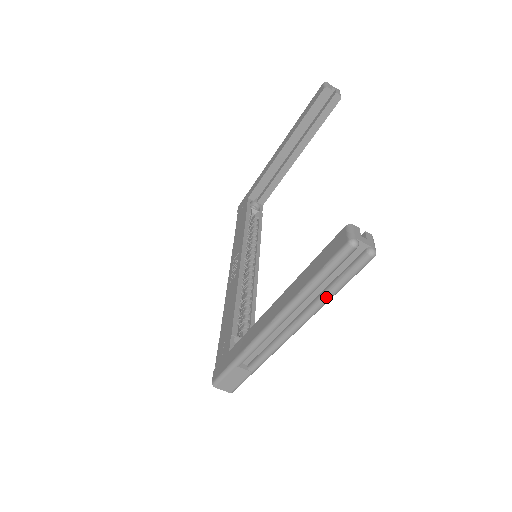
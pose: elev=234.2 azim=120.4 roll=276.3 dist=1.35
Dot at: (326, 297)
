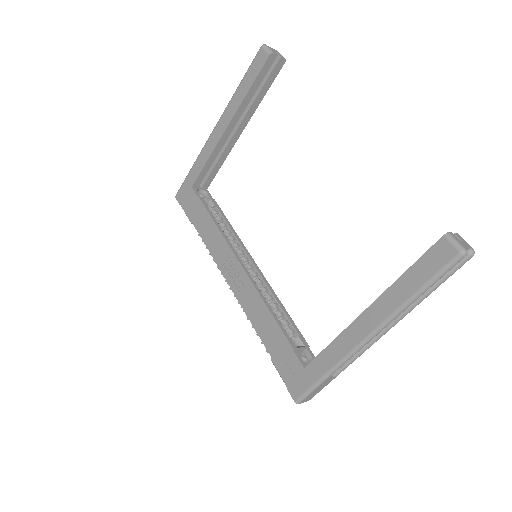
Dot at: (424, 298)
